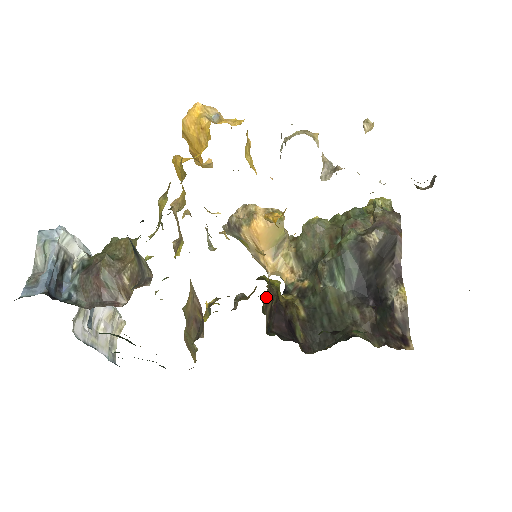
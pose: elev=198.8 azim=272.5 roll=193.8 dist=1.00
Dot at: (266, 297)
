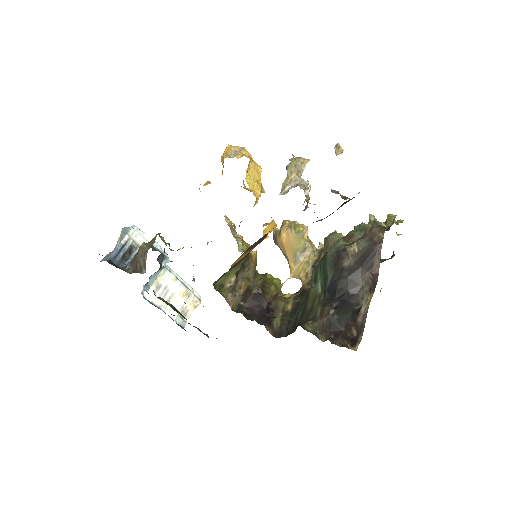
Dot at: (232, 282)
